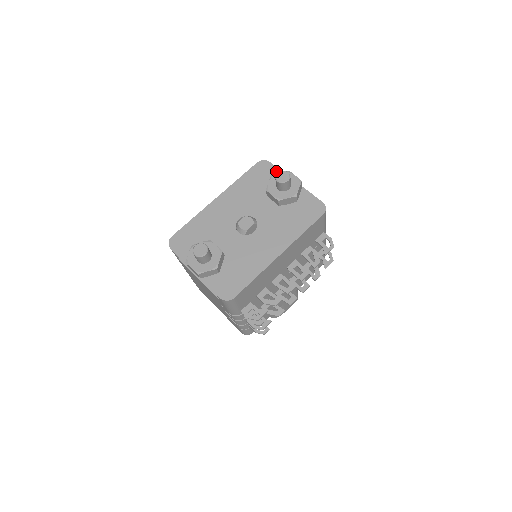
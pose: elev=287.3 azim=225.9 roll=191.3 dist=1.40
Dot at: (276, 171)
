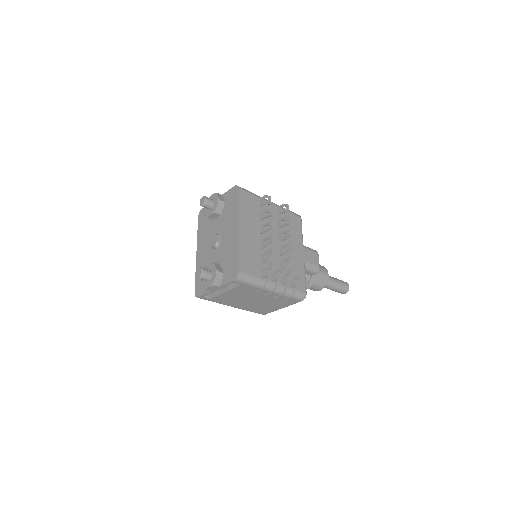
Dot at: occluded
